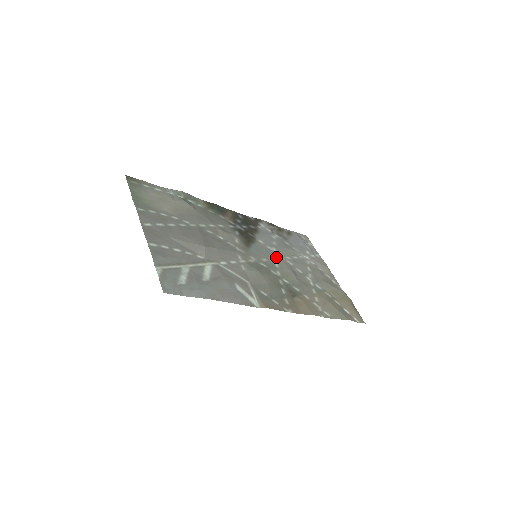
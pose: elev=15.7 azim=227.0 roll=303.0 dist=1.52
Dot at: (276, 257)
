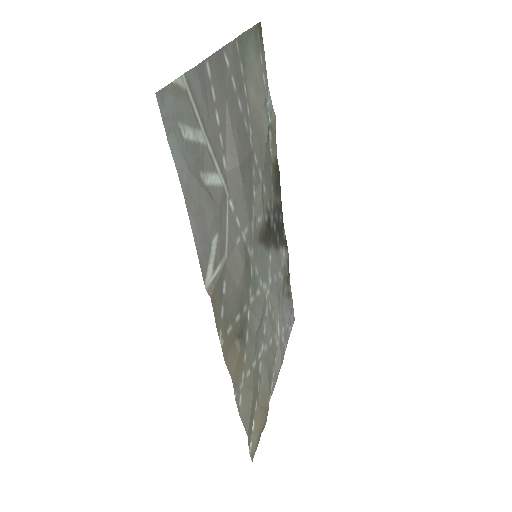
Dot at: (265, 287)
